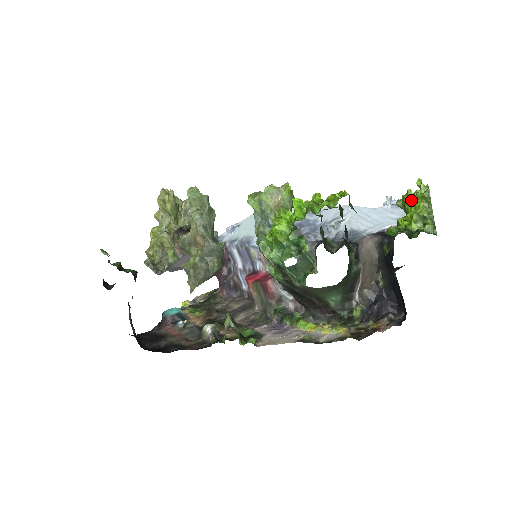
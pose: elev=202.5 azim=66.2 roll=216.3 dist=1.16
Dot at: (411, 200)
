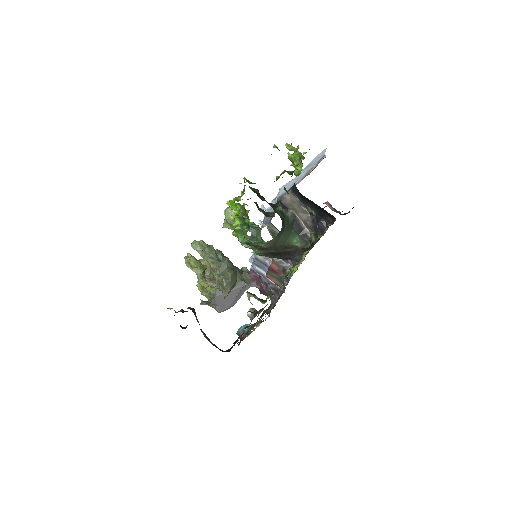
Dot at: occluded
